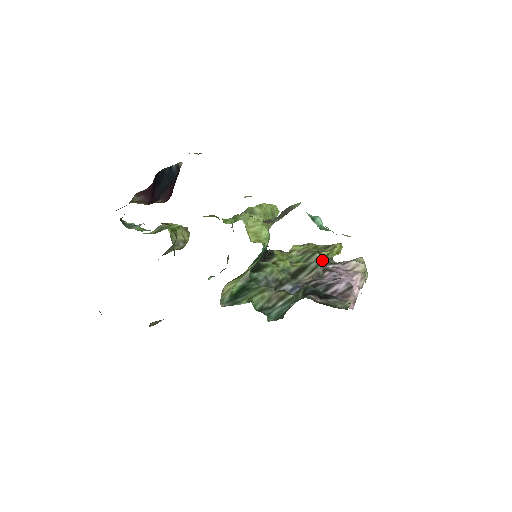
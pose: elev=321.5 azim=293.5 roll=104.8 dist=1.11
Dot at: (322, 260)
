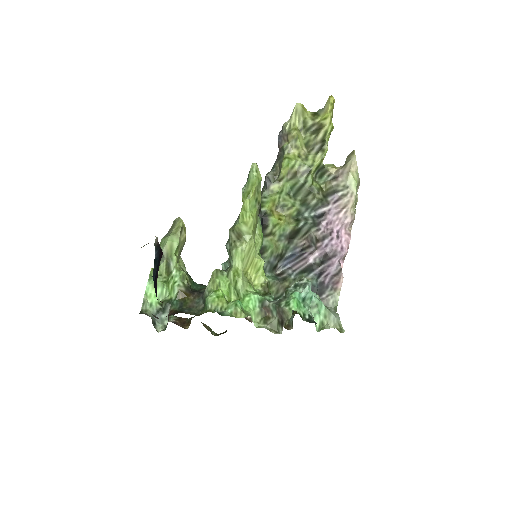
Dot at: (313, 203)
